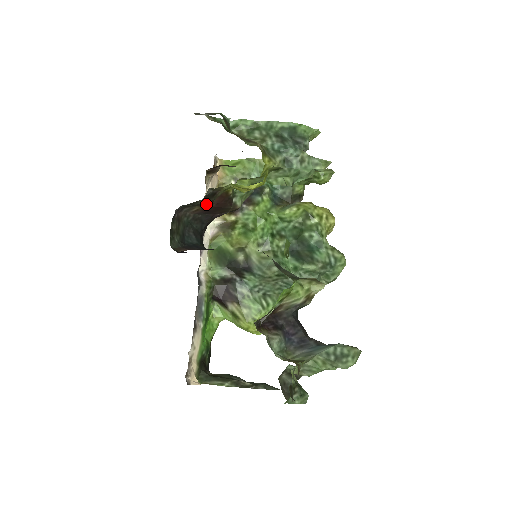
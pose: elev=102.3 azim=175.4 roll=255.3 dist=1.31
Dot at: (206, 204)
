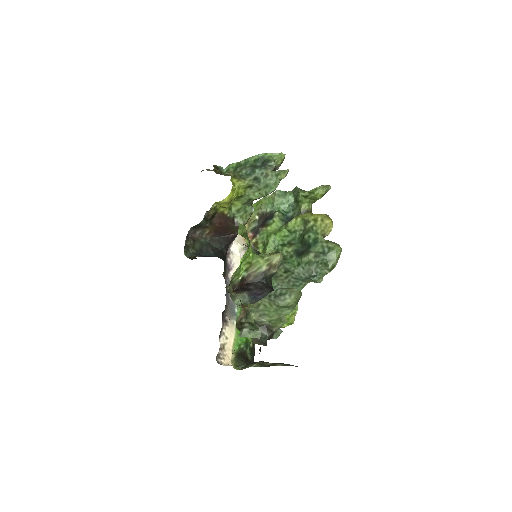
Dot at: (211, 225)
